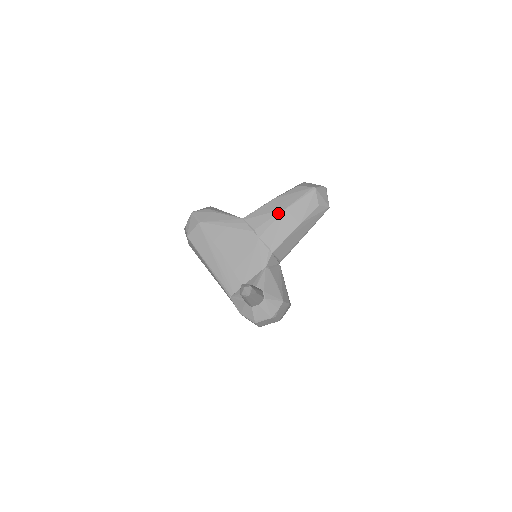
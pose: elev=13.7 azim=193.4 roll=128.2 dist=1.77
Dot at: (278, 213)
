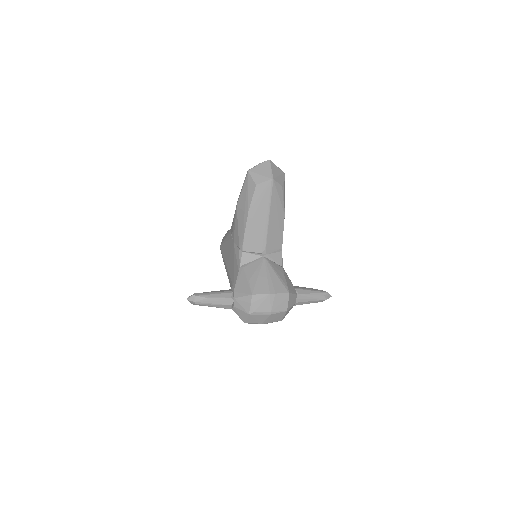
Dot at: (235, 212)
